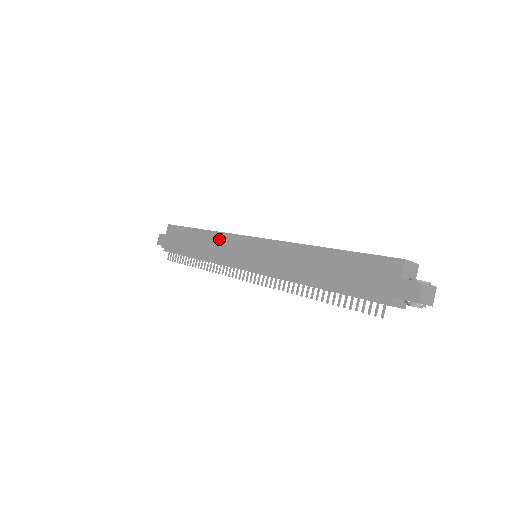
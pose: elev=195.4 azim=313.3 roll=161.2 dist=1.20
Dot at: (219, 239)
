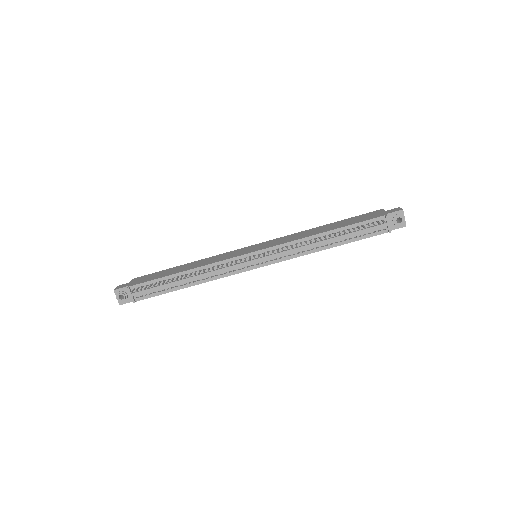
Dot at: (214, 257)
